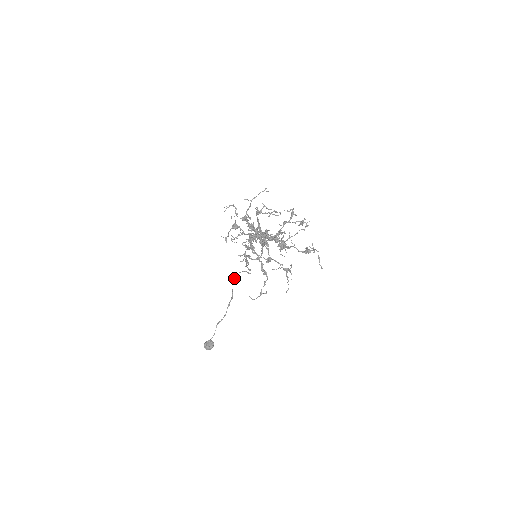
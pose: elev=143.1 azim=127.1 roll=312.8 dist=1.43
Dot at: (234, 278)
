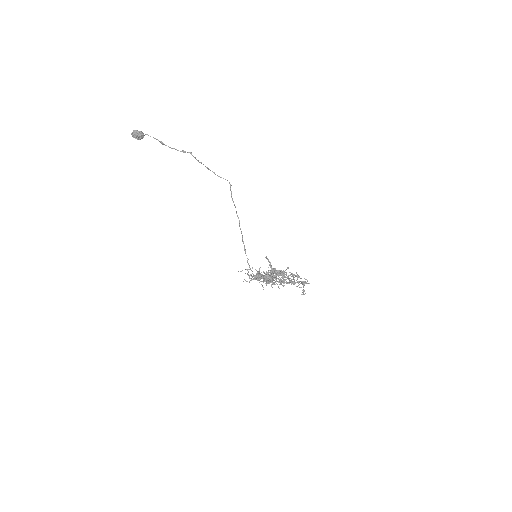
Dot at: (208, 169)
